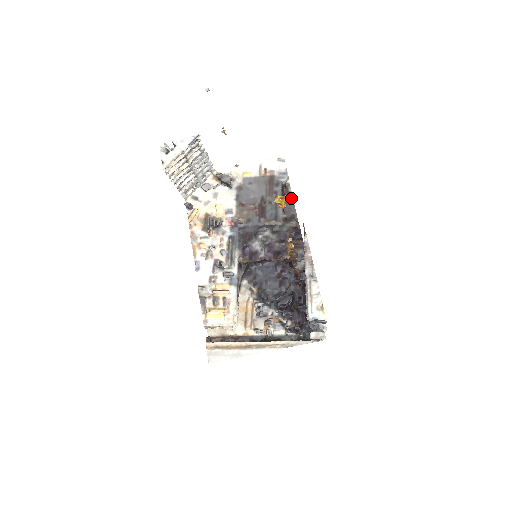
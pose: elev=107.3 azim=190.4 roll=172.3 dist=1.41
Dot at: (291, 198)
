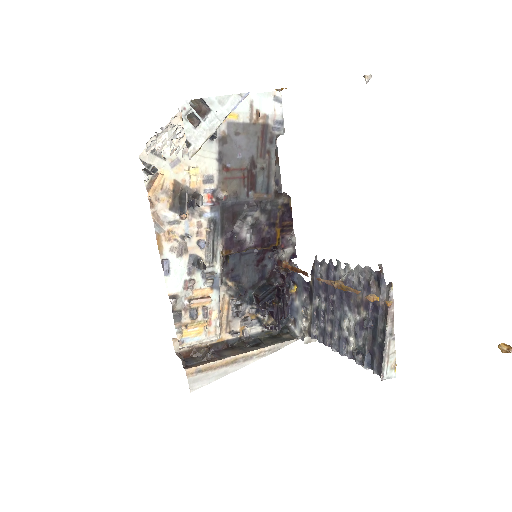
Dot at: (276, 155)
